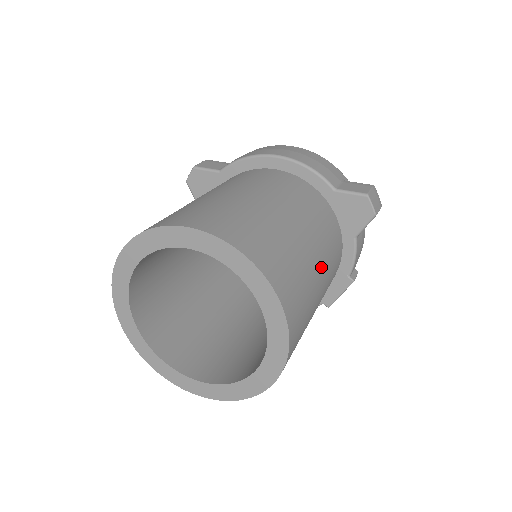
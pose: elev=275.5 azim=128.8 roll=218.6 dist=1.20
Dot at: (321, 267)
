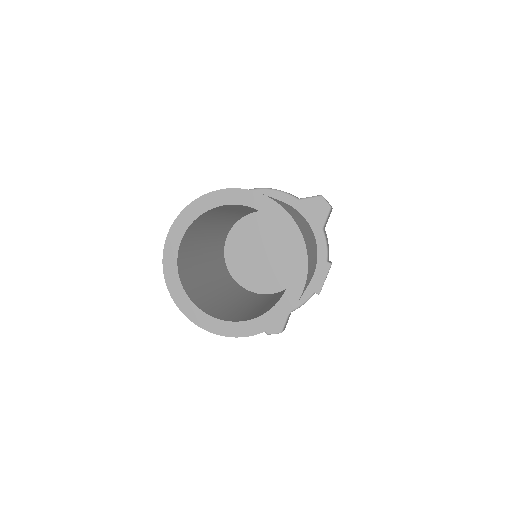
Dot at: (308, 231)
